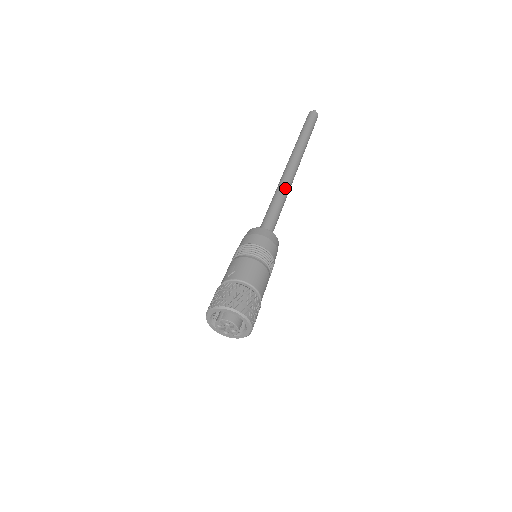
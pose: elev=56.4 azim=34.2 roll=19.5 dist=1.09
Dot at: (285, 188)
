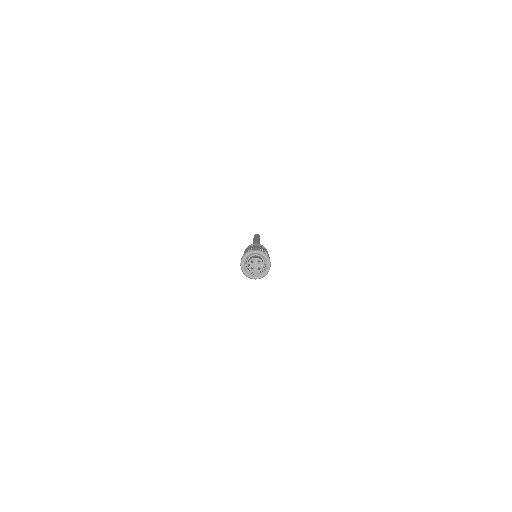
Dot at: occluded
